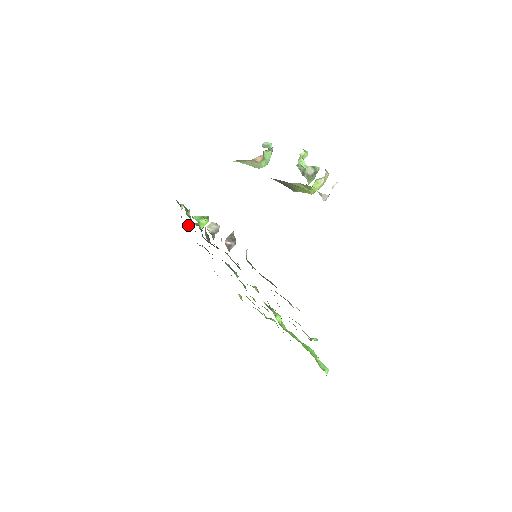
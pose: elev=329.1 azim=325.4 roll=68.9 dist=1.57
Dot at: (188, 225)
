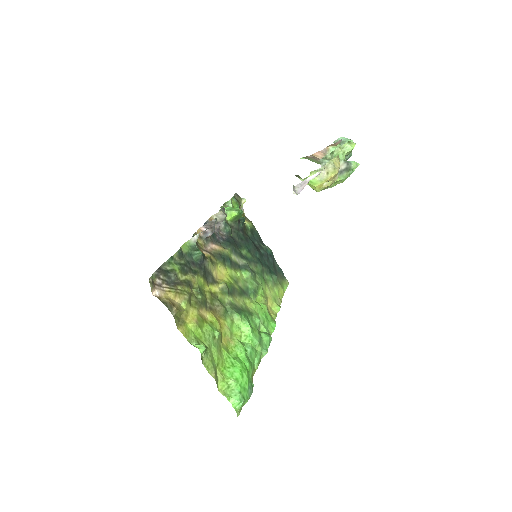
Dot at: (250, 221)
